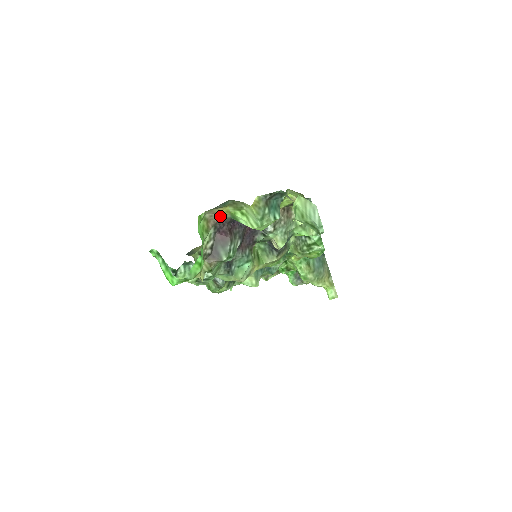
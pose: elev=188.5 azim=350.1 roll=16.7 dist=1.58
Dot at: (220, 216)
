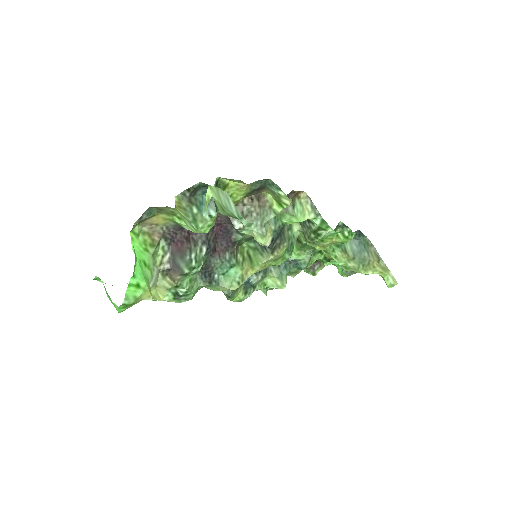
Dot at: (163, 225)
